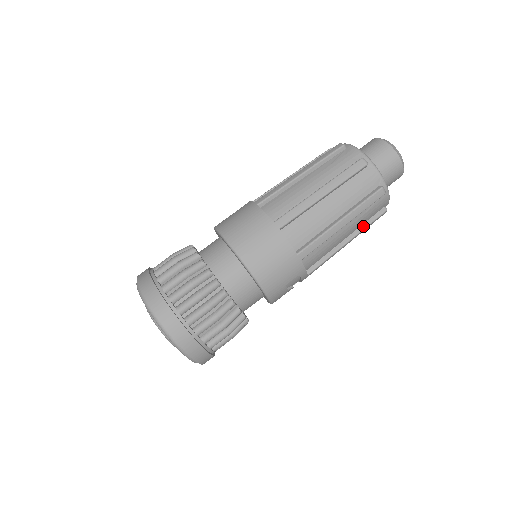
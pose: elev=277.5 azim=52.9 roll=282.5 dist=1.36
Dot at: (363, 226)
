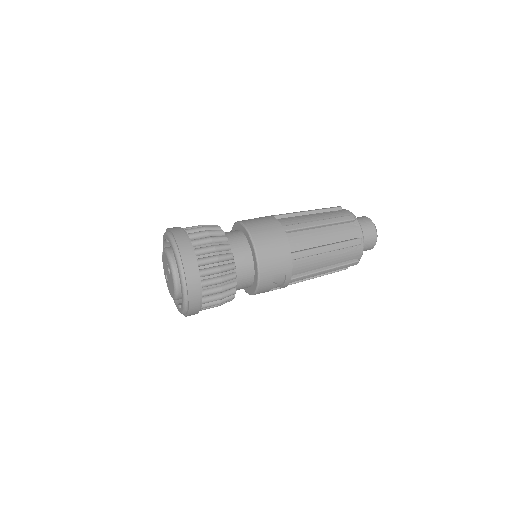
Dot at: (340, 264)
